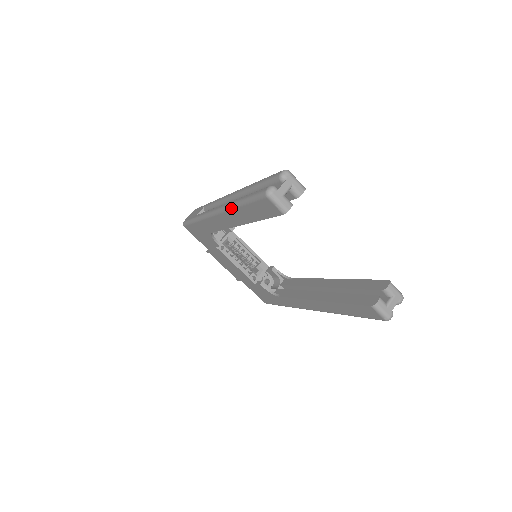
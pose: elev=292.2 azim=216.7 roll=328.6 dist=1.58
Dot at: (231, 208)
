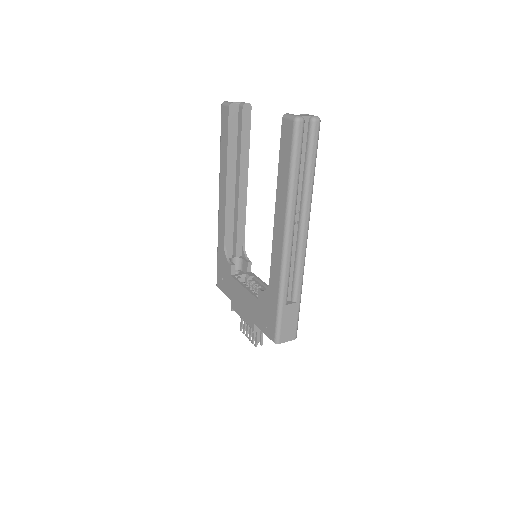
Dot at: (220, 166)
